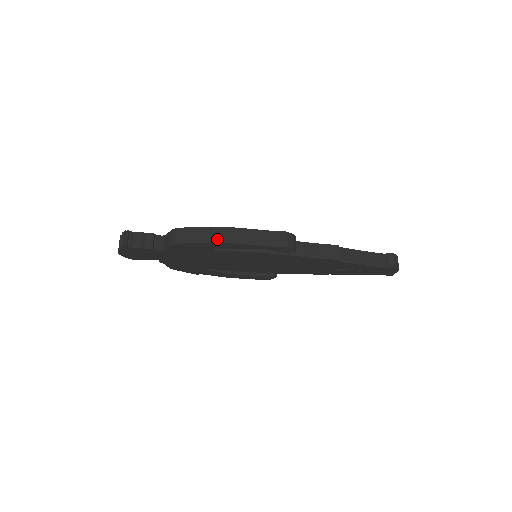
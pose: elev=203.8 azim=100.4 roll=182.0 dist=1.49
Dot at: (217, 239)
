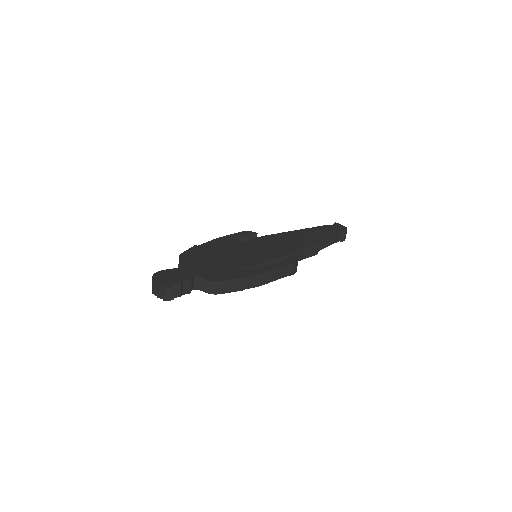
Dot at: (249, 285)
